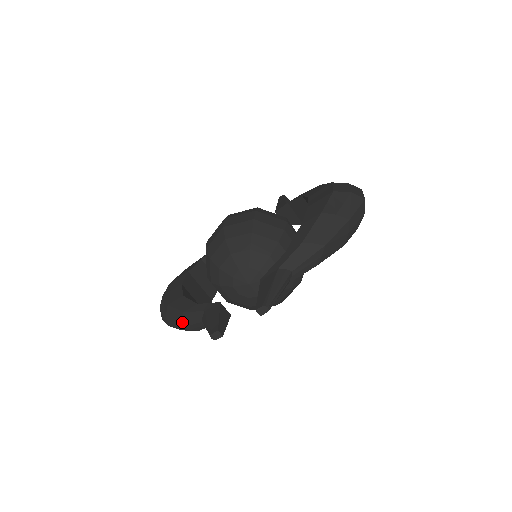
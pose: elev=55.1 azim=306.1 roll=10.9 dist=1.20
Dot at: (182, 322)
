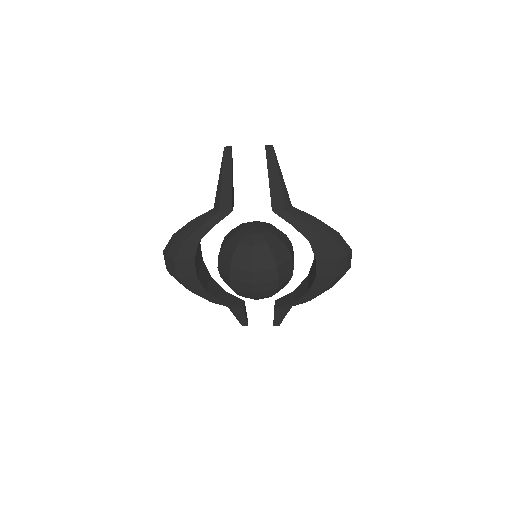
Dot at: occluded
